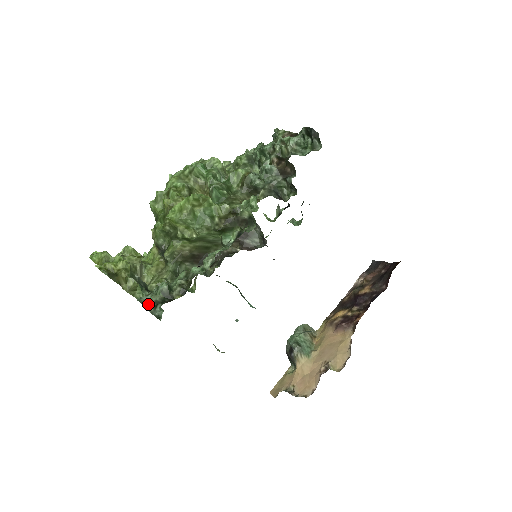
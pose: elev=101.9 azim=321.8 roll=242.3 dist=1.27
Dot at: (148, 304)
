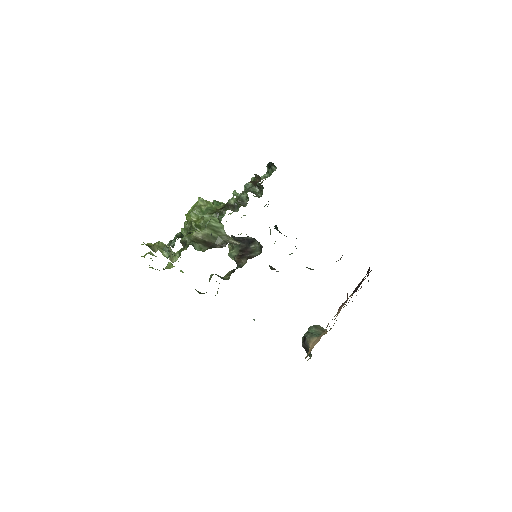
Dot at: occluded
